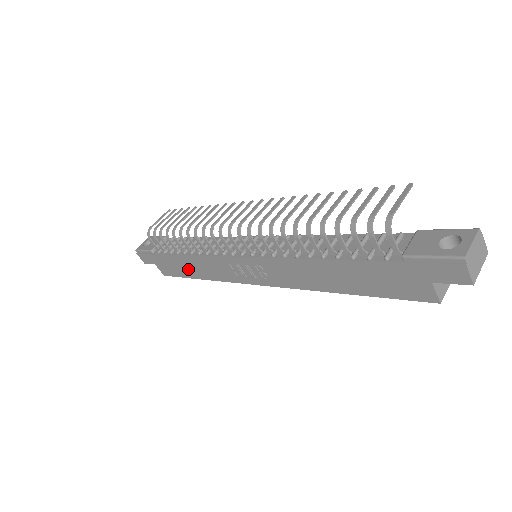
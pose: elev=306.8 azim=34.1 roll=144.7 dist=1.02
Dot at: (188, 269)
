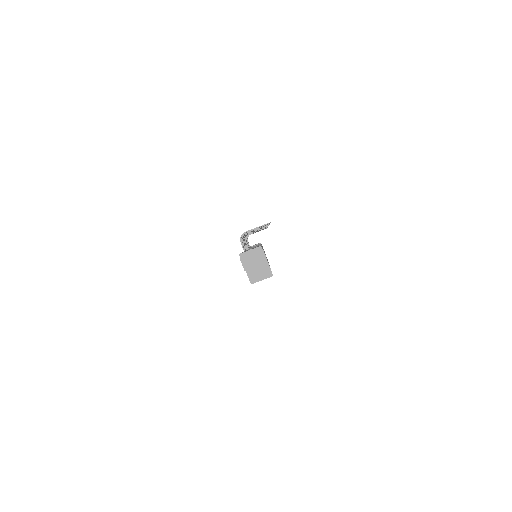
Dot at: occluded
